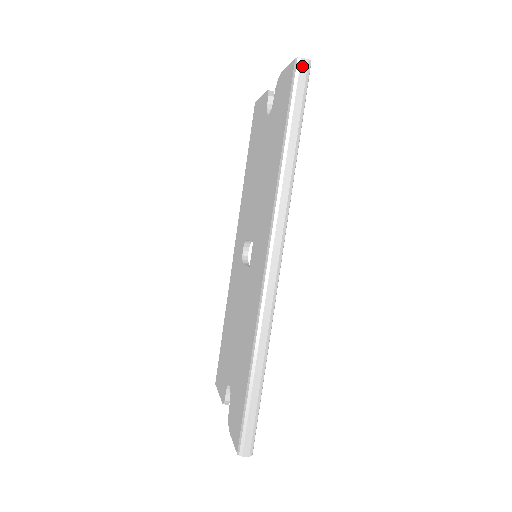
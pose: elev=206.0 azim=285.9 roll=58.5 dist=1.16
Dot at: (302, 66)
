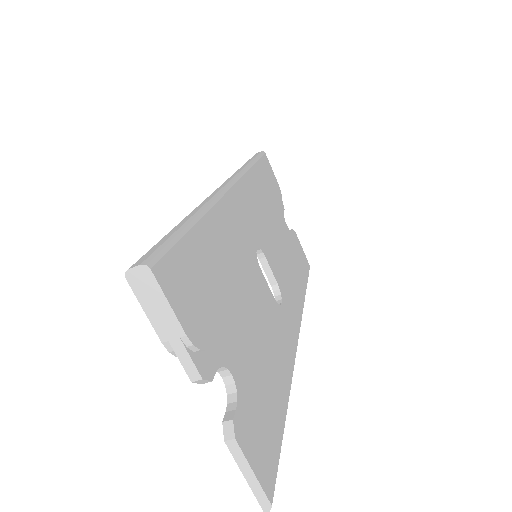
Dot at: occluded
